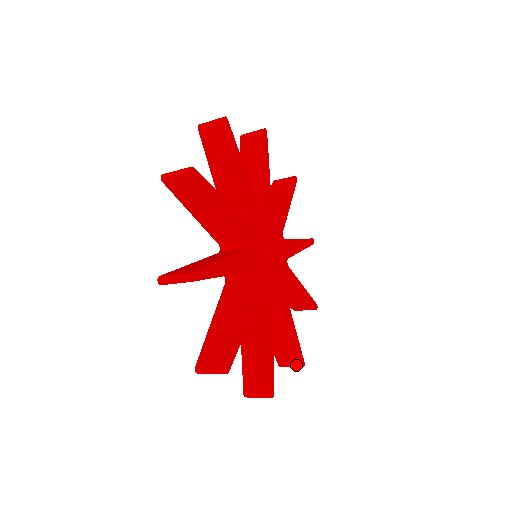
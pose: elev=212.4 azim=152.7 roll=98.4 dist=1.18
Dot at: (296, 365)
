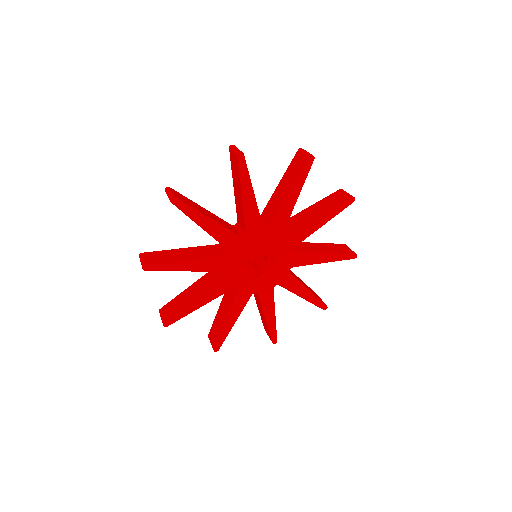
Dot at: occluded
